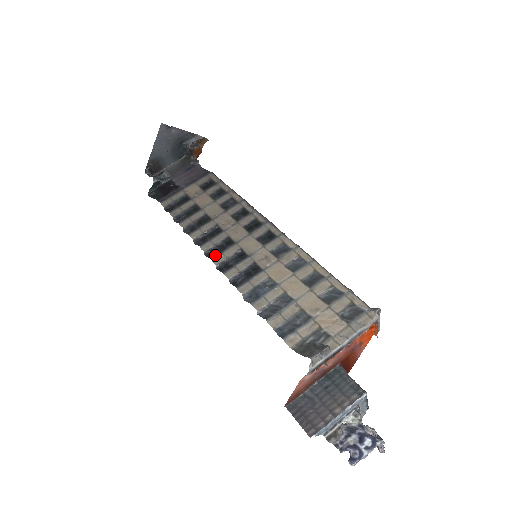
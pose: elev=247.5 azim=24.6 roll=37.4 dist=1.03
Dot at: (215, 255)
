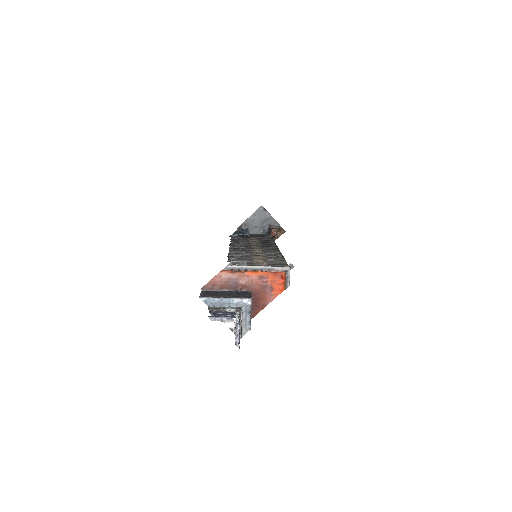
Dot at: (234, 246)
